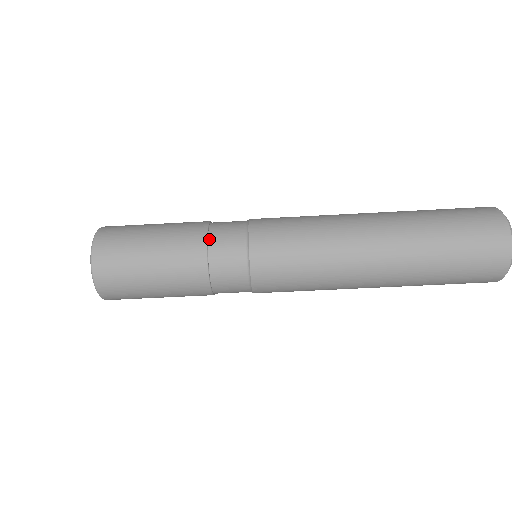
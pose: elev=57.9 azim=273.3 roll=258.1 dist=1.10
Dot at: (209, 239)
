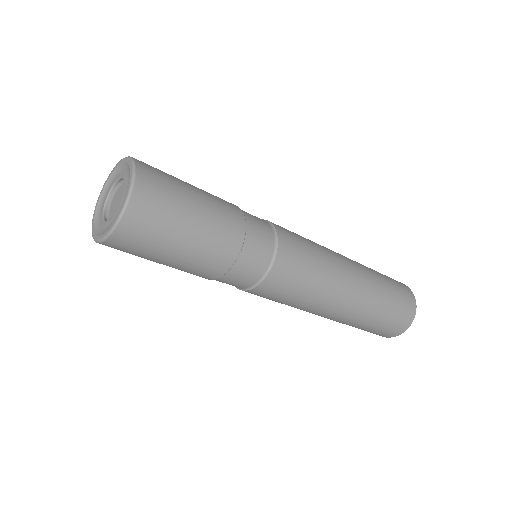
Dot at: (233, 266)
